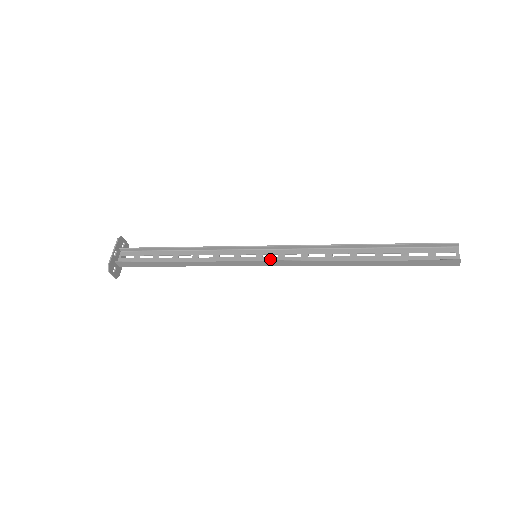
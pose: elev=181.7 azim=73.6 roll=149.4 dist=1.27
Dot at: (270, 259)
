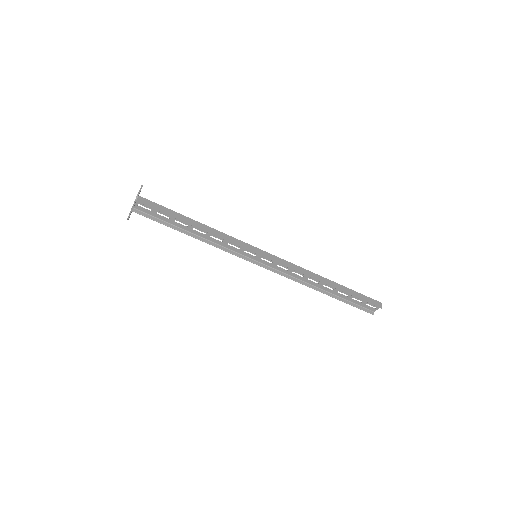
Dot at: occluded
